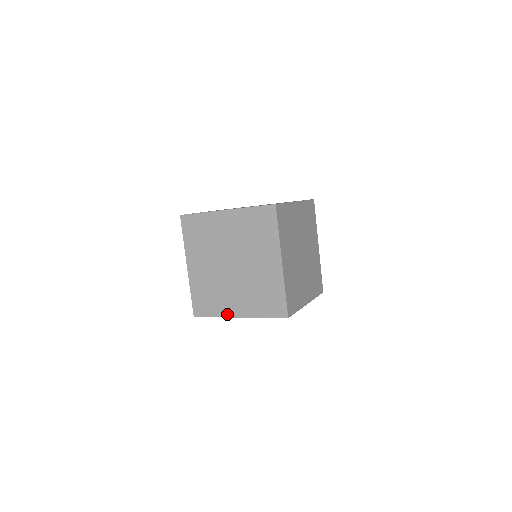
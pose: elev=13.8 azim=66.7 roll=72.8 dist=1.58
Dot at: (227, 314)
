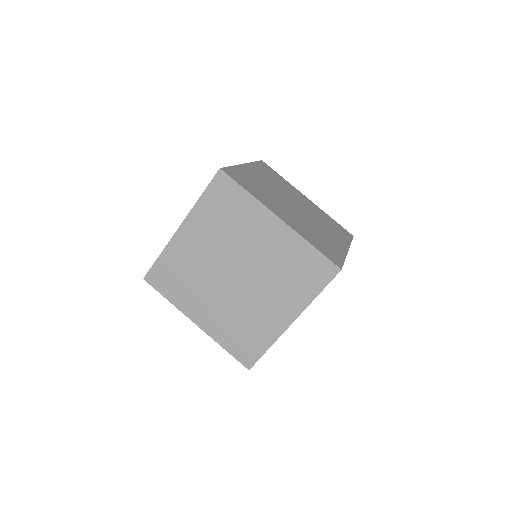
Dot at: (186, 310)
